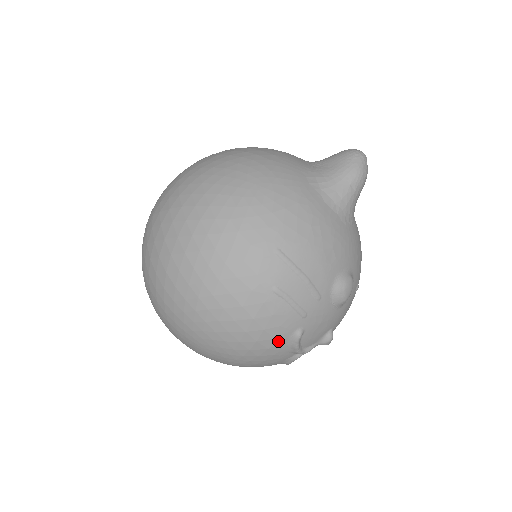
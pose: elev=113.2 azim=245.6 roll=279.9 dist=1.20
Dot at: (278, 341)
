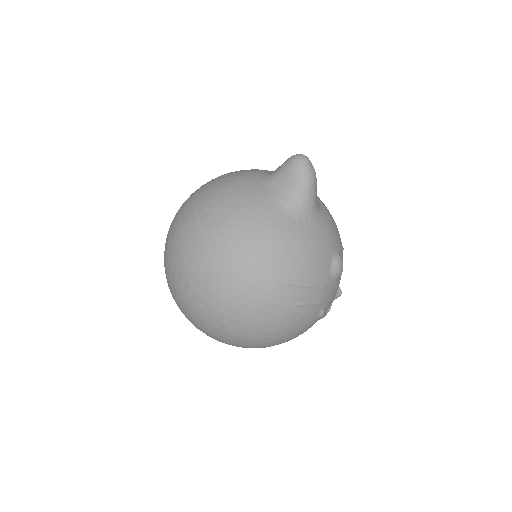
Dot at: (311, 324)
